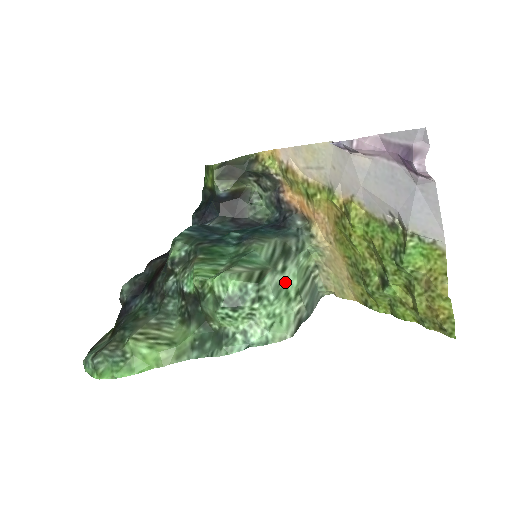
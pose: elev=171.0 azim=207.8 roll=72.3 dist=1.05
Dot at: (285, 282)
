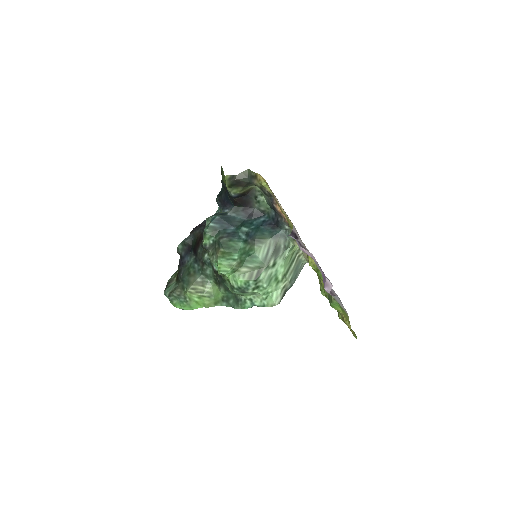
Dot at: (275, 272)
